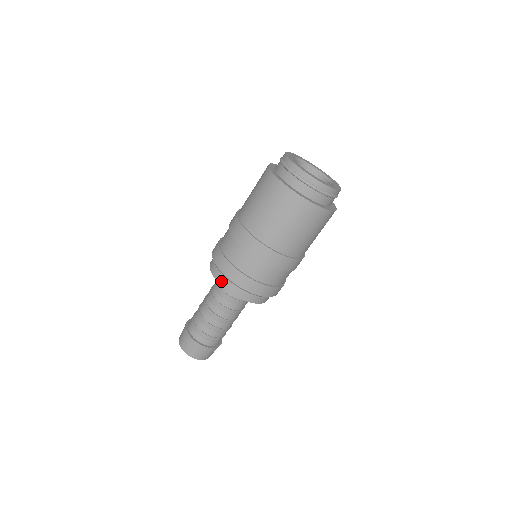
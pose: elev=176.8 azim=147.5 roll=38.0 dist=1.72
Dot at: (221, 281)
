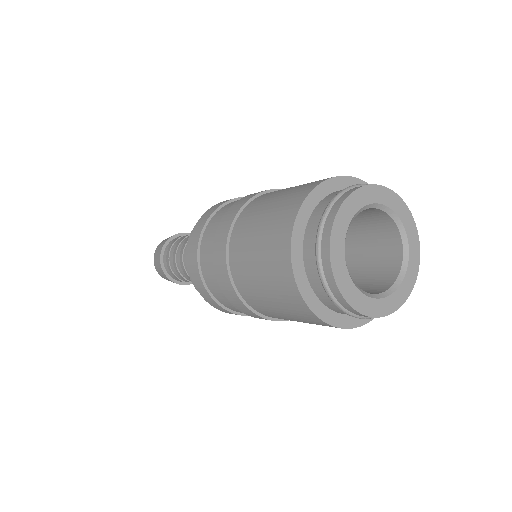
Dot at: occluded
